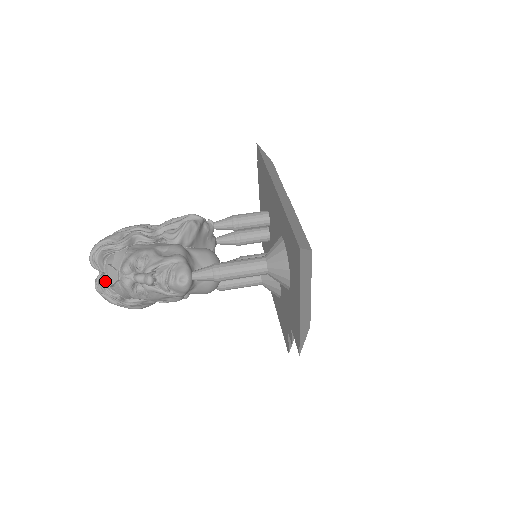
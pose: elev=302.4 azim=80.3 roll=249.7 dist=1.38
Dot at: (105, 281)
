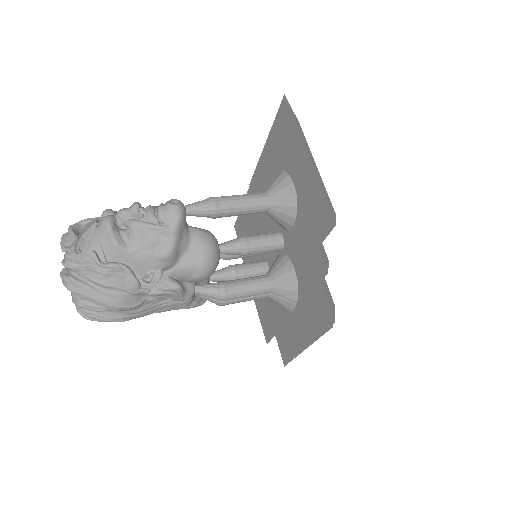
Dot at: (77, 244)
